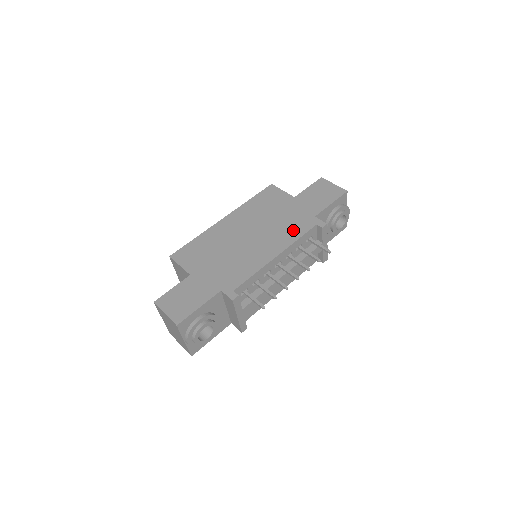
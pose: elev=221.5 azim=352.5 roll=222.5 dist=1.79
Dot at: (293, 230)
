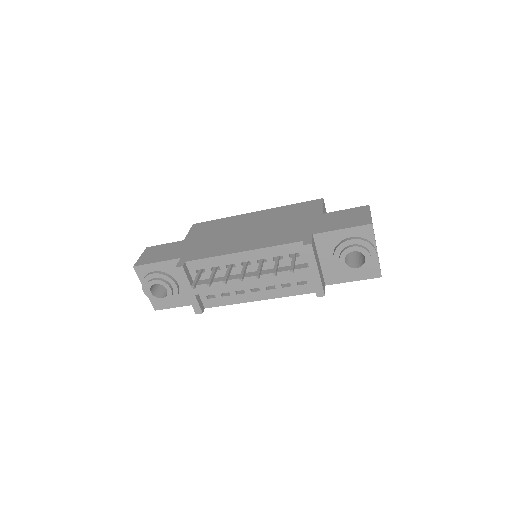
Dot at: (281, 238)
